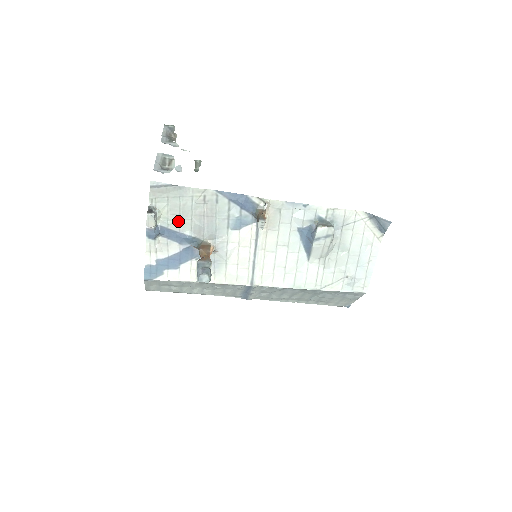
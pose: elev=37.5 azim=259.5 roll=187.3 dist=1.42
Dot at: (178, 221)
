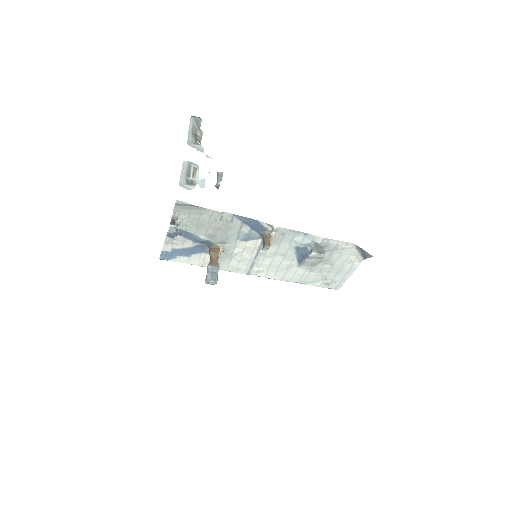
Dot at: (195, 228)
